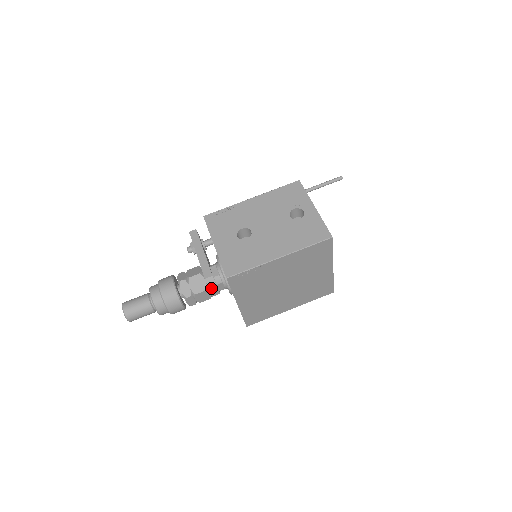
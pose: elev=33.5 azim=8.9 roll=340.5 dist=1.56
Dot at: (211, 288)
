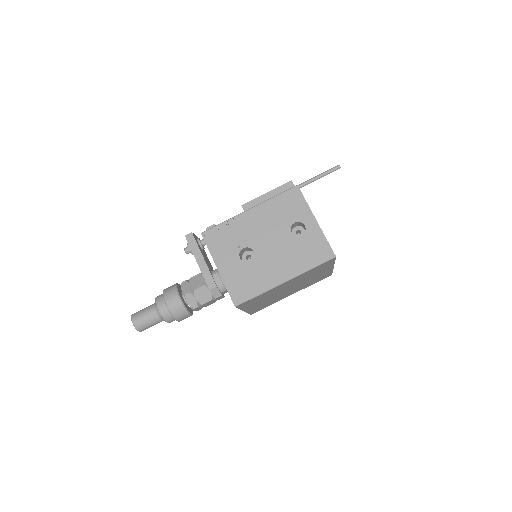
Dot at: (216, 297)
